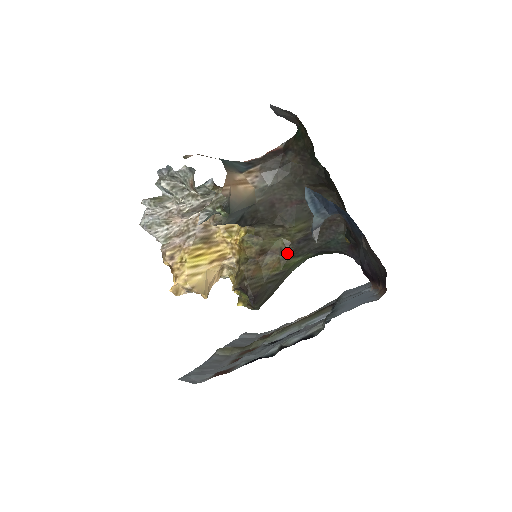
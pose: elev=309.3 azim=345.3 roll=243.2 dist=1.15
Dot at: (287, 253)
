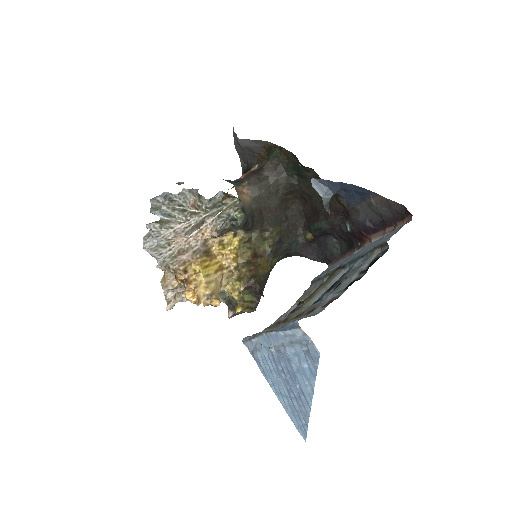
Dot at: (271, 254)
